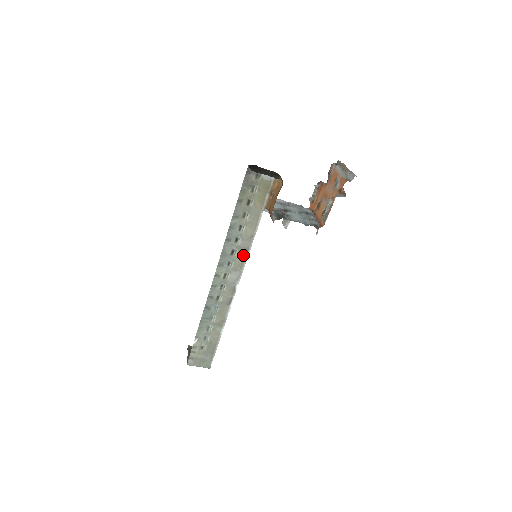
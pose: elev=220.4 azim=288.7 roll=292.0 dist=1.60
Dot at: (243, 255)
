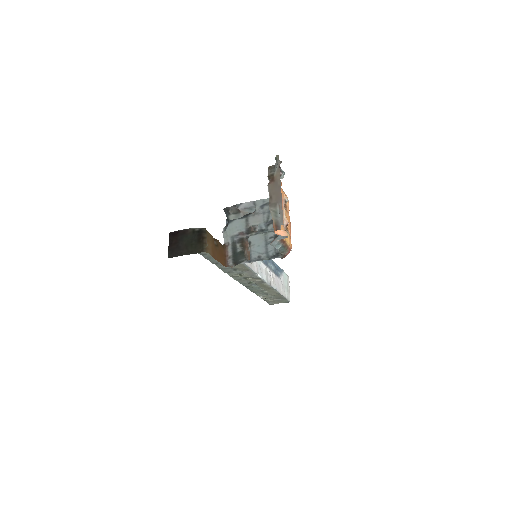
Dot at: (241, 265)
